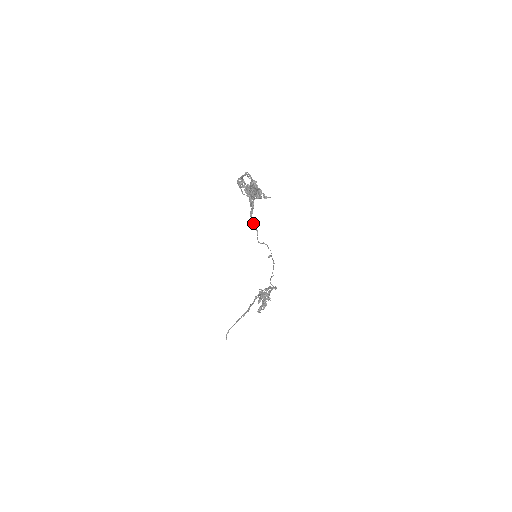
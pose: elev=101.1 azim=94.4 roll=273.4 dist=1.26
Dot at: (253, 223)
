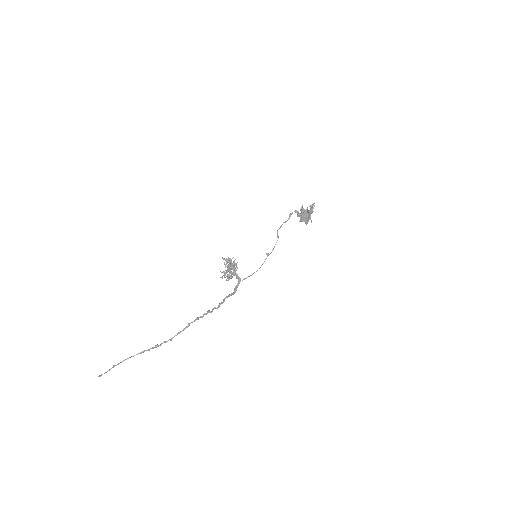
Dot at: occluded
